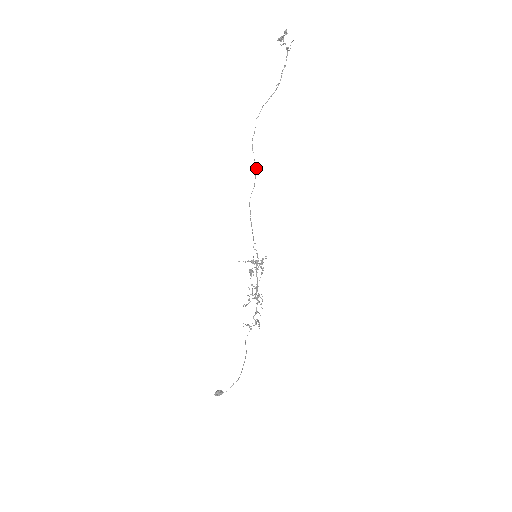
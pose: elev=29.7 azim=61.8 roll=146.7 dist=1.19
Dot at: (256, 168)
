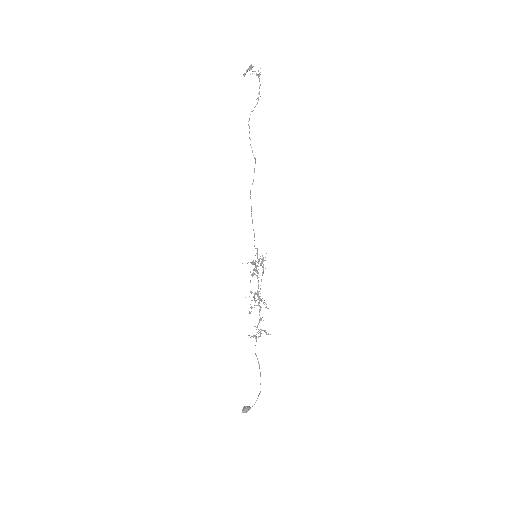
Dot at: (255, 163)
